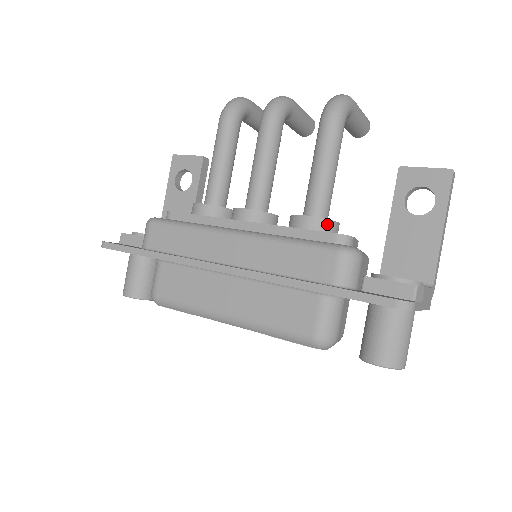
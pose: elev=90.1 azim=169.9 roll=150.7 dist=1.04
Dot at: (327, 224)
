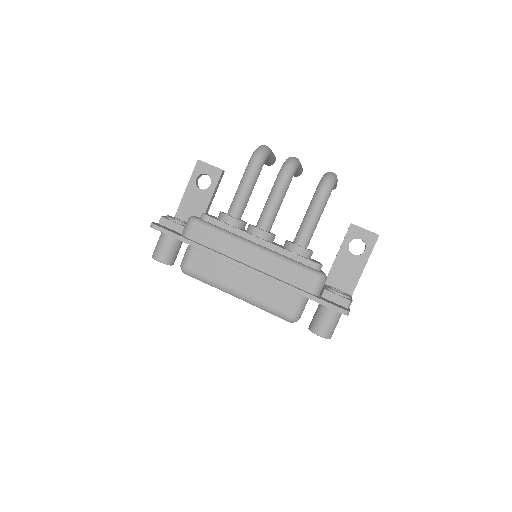
Dot at: (309, 253)
